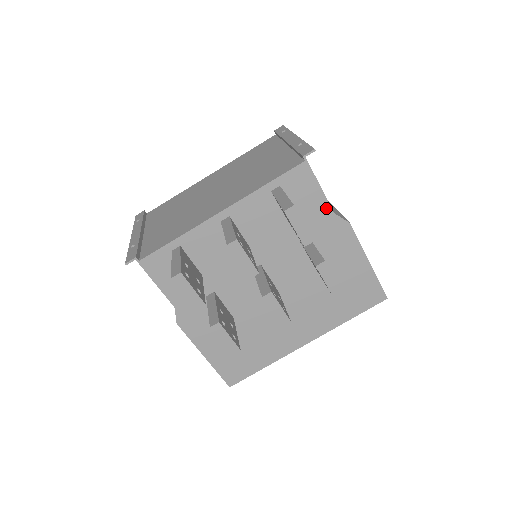
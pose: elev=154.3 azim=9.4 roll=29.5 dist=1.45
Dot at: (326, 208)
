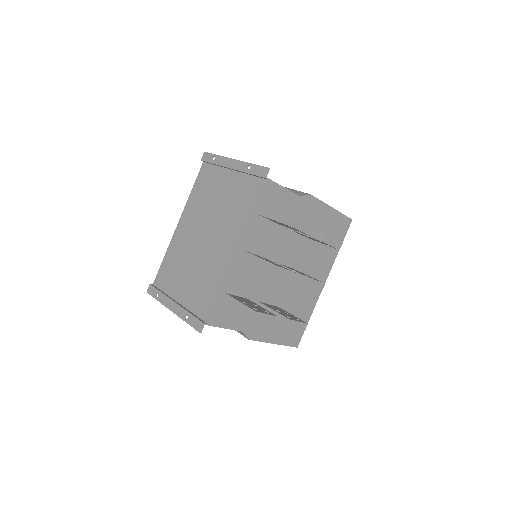
Dot at: (294, 197)
